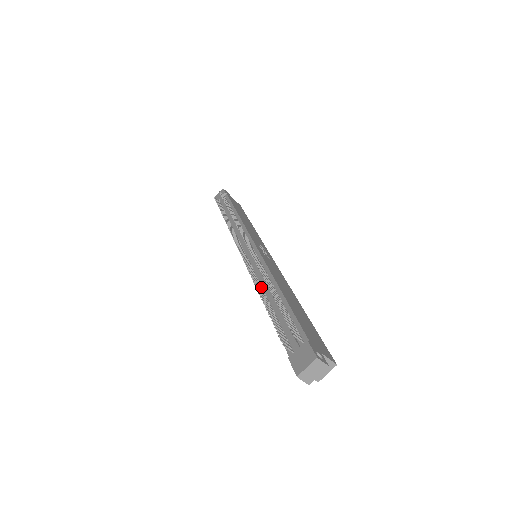
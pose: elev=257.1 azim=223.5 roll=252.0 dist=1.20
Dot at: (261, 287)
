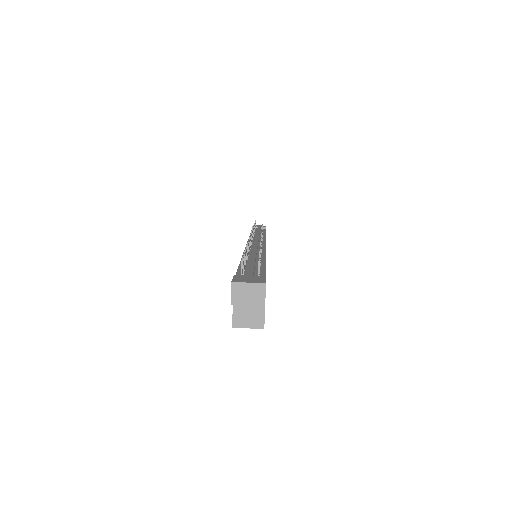
Dot at: occluded
